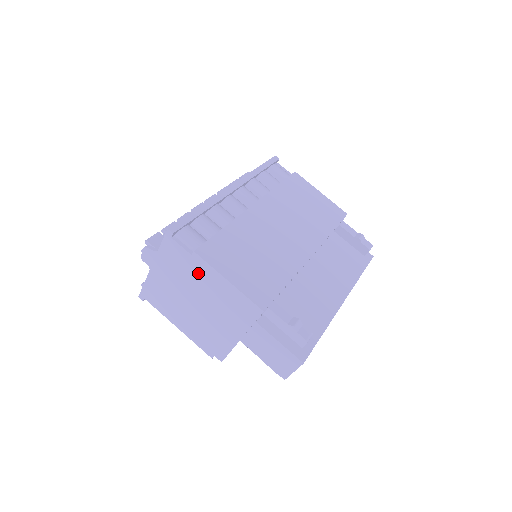
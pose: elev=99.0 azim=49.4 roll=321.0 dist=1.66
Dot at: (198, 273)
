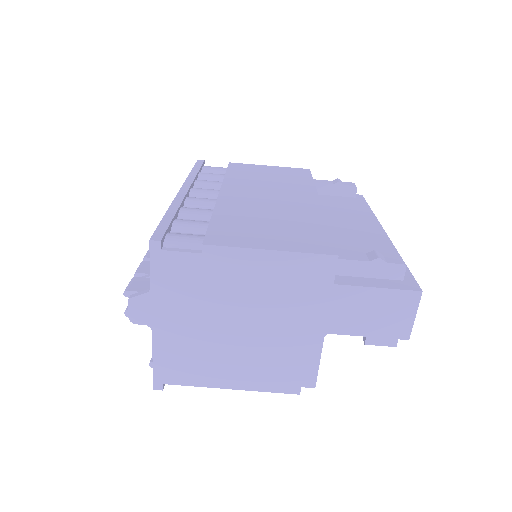
Dot at: (223, 274)
